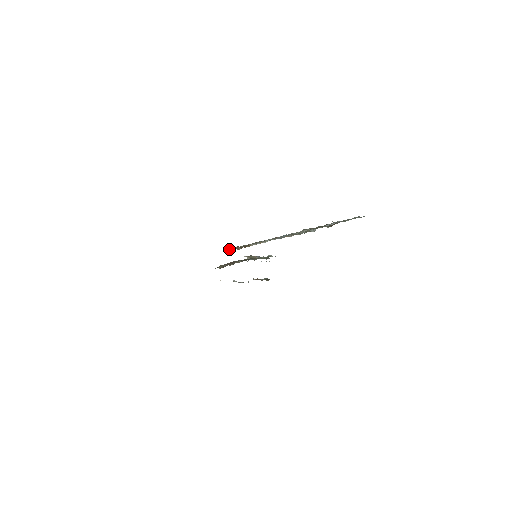
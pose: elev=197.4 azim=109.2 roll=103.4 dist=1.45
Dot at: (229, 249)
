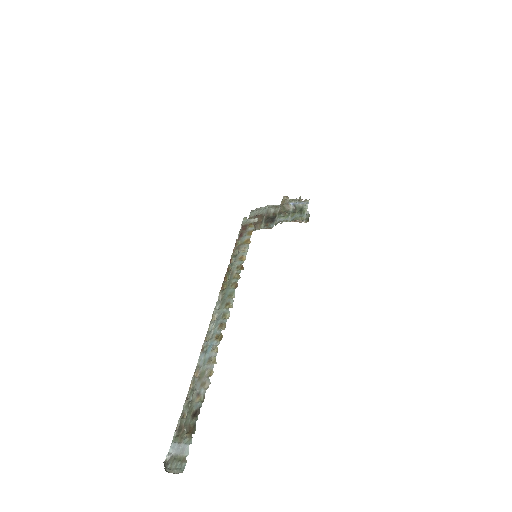
Dot at: (244, 225)
